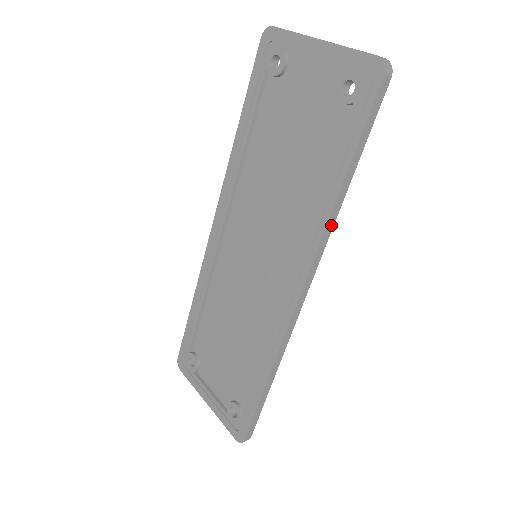
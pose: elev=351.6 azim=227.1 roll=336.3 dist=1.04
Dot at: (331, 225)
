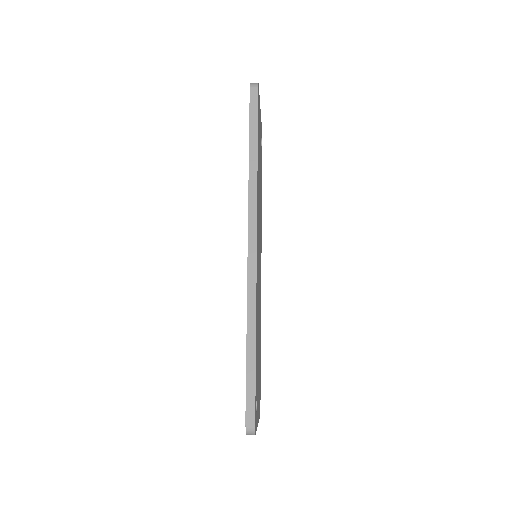
Dot at: (254, 184)
